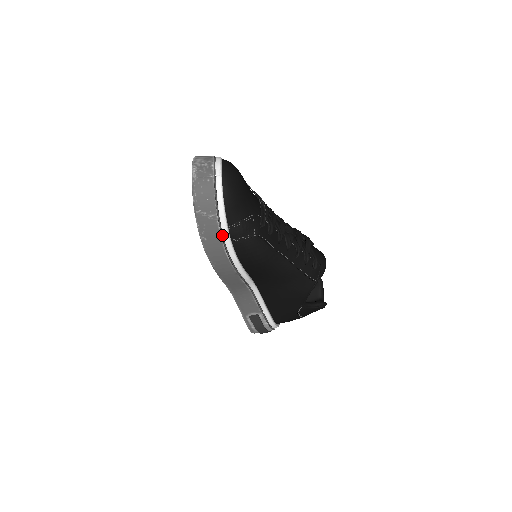
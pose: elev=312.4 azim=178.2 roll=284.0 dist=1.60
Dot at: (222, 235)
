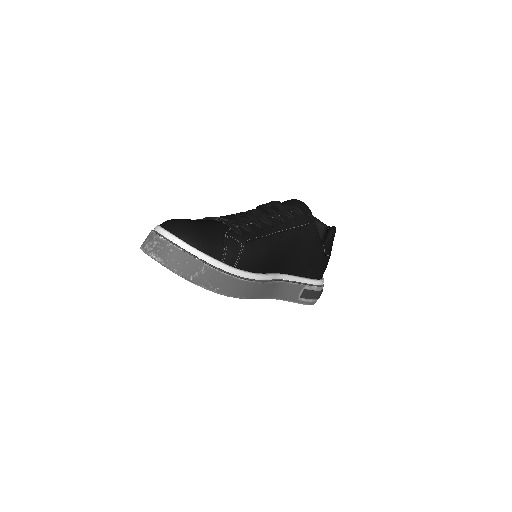
Dot at: (225, 272)
